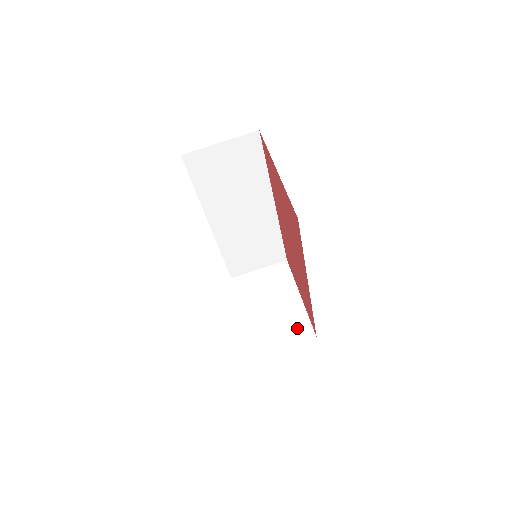
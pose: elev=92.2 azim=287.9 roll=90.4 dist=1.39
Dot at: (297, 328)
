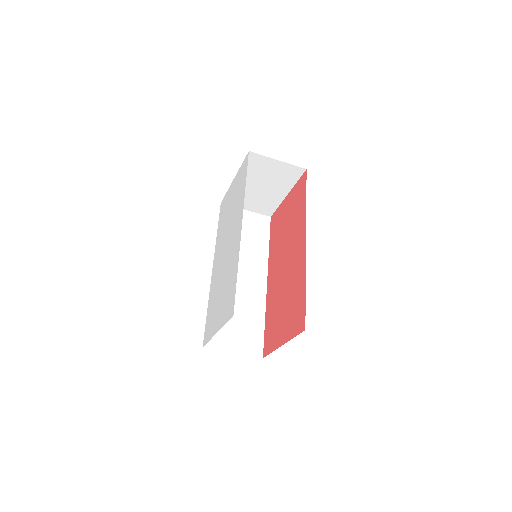
Dot at: (264, 207)
